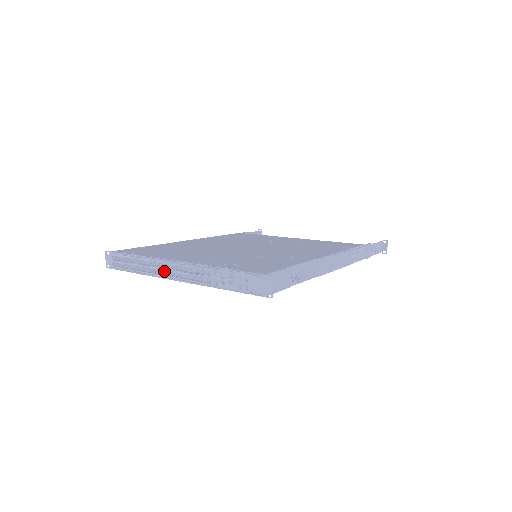
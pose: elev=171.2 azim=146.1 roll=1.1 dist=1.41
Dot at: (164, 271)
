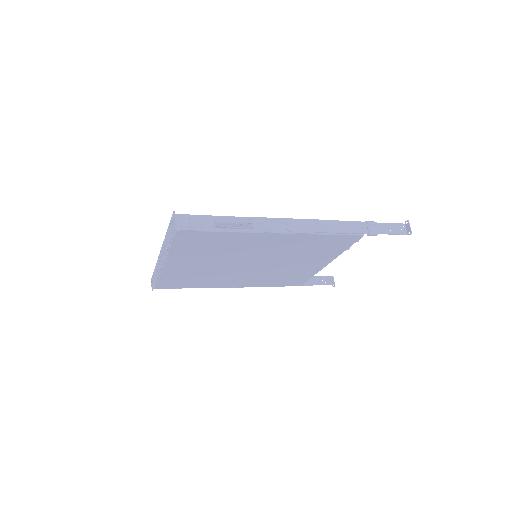
Dot at: occluded
